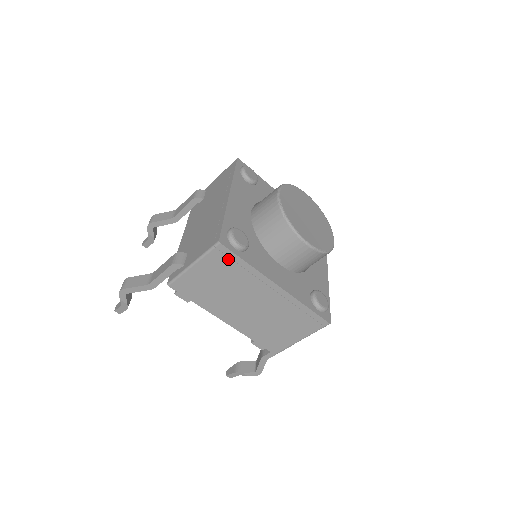
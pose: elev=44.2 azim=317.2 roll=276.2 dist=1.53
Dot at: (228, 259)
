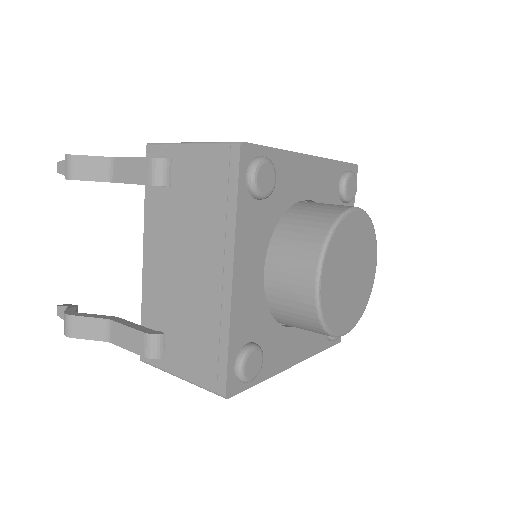
Dot at: occluded
